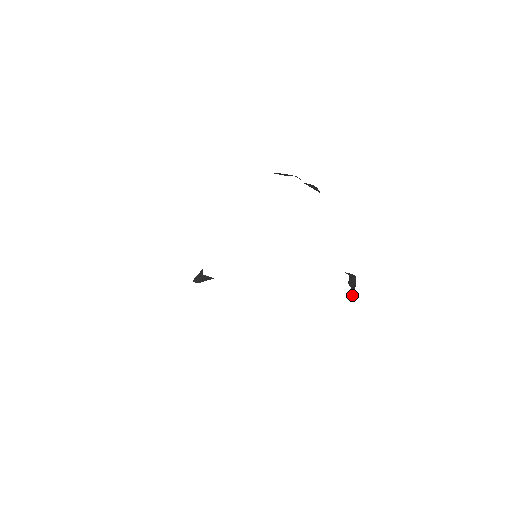
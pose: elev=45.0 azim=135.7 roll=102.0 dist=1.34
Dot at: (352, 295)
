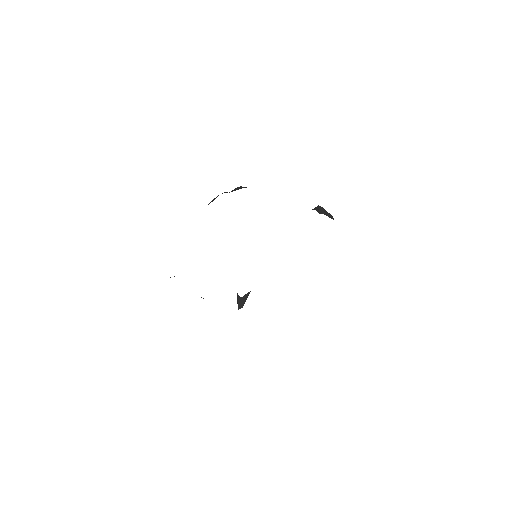
Dot at: (329, 217)
